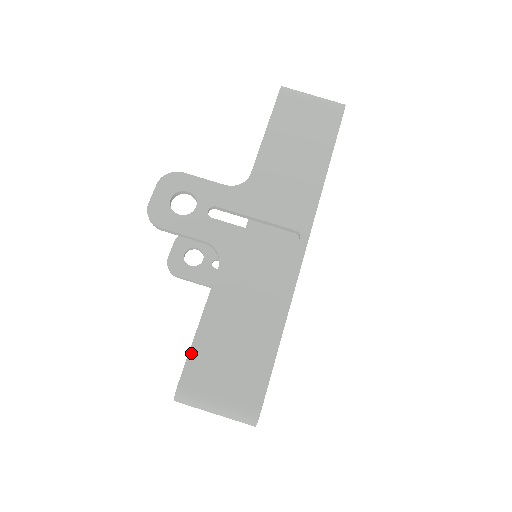
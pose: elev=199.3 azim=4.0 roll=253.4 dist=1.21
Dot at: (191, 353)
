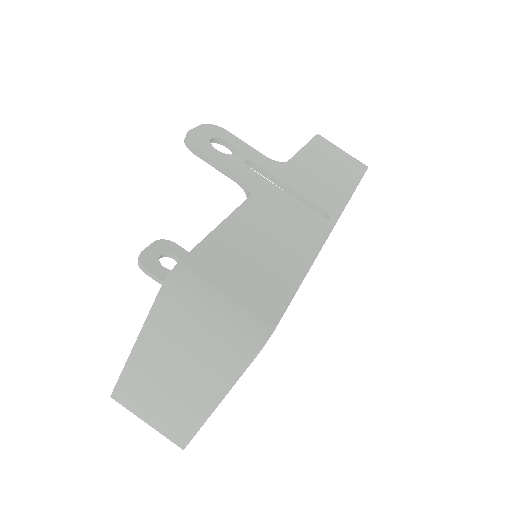
Dot at: (203, 243)
